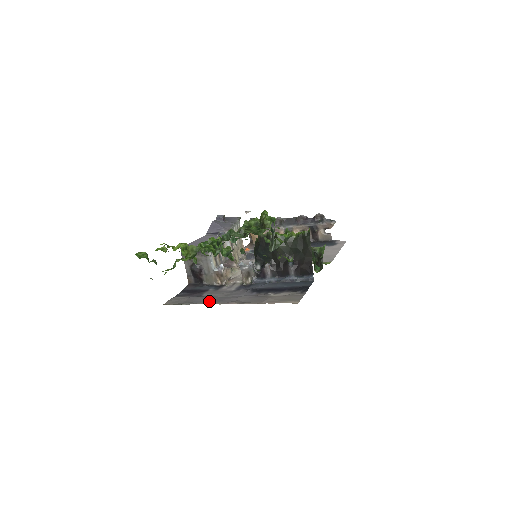
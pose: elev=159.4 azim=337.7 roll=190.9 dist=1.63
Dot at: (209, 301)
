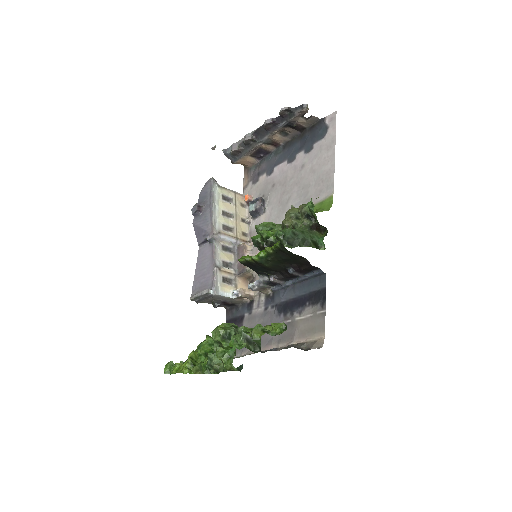
Dot at: occluded
